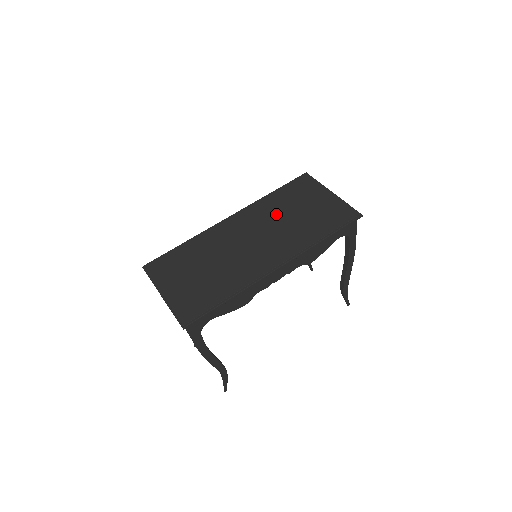
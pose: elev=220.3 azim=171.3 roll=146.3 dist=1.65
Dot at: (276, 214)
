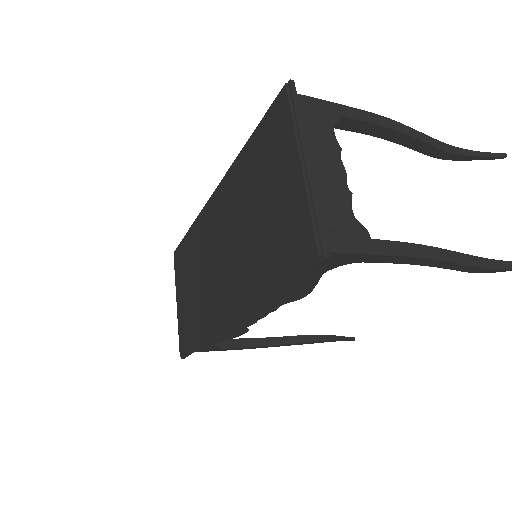
Dot at: (241, 206)
